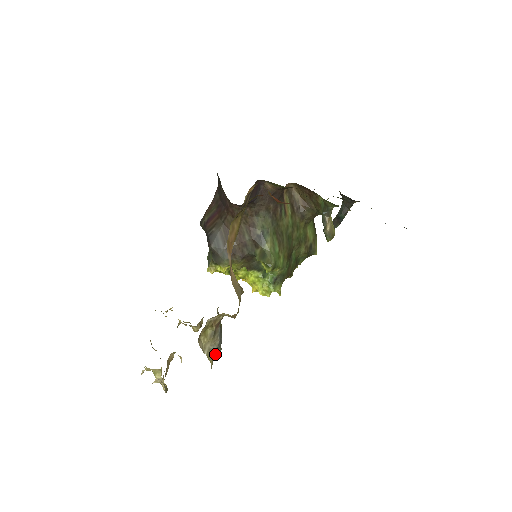
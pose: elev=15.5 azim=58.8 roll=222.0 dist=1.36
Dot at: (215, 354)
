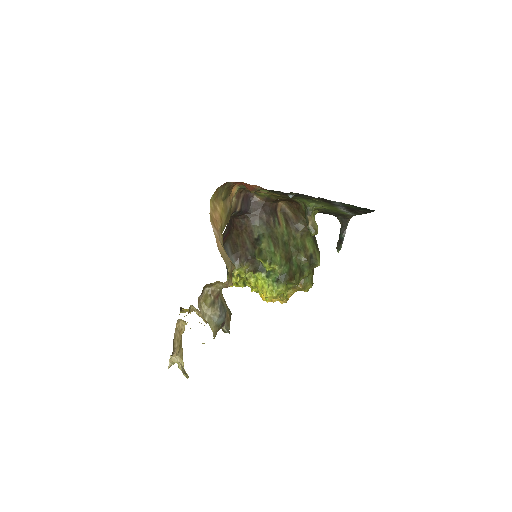
Dot at: (218, 327)
